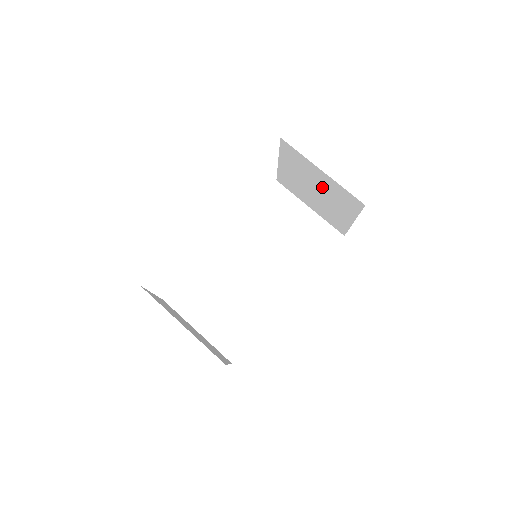
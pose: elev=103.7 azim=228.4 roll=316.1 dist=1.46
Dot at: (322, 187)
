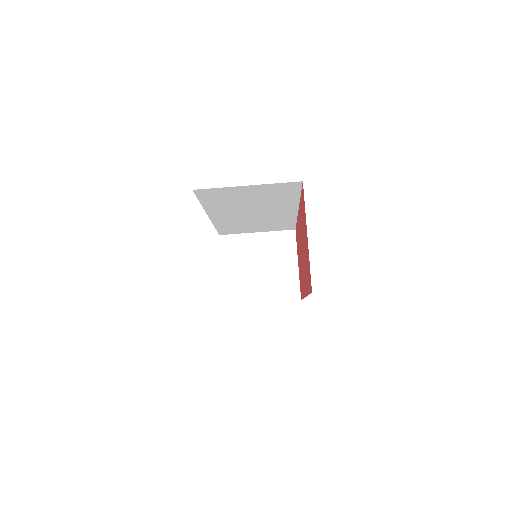
Dot at: occluded
